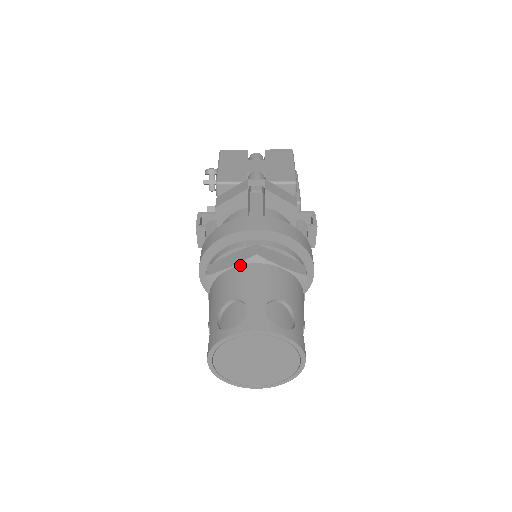
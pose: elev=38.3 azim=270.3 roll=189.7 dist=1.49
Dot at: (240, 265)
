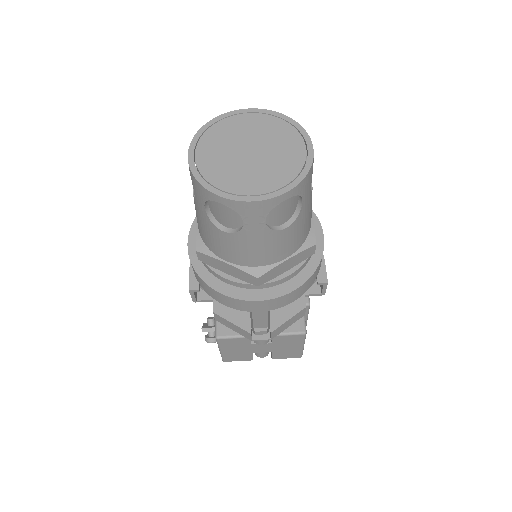
Dot at: occluded
